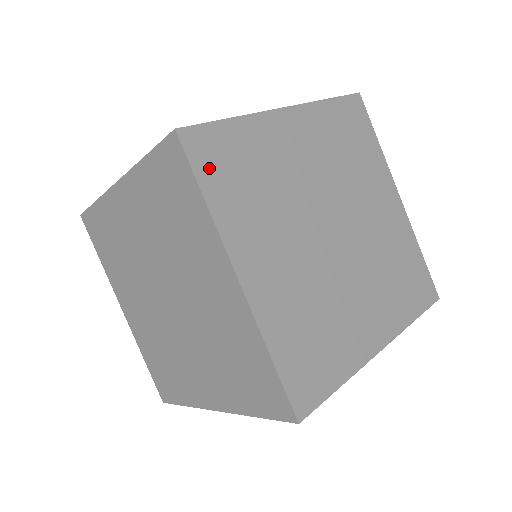
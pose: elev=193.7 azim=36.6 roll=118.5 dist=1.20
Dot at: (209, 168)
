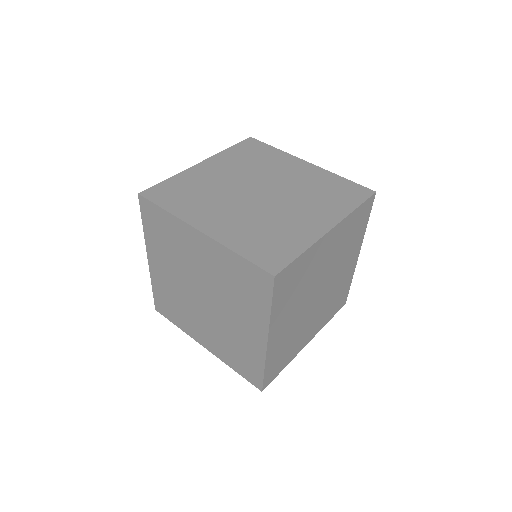
Dot at: (163, 199)
